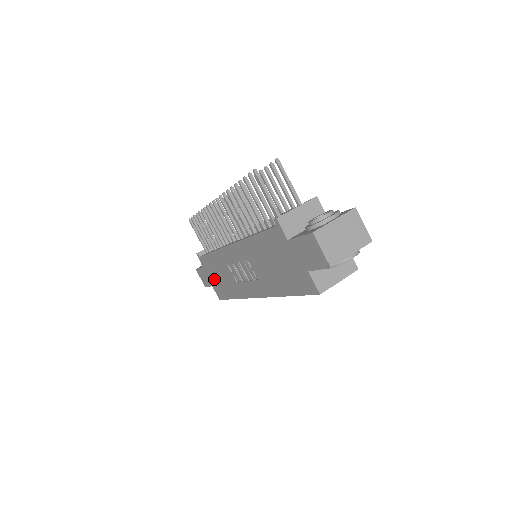
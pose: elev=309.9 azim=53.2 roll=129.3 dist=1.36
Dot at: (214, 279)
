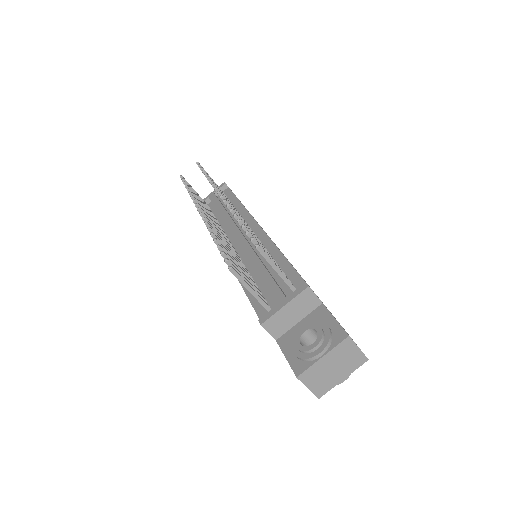
Dot at: occluded
